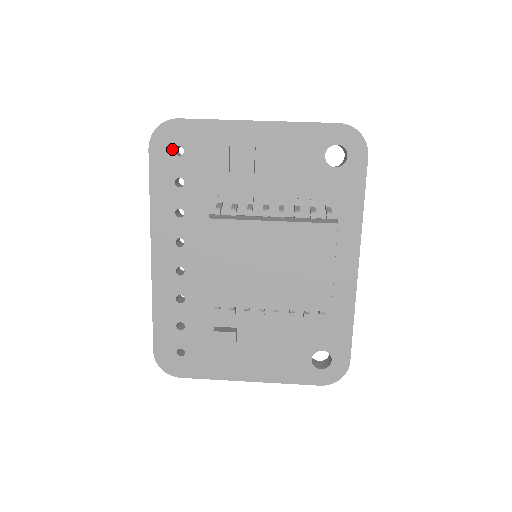
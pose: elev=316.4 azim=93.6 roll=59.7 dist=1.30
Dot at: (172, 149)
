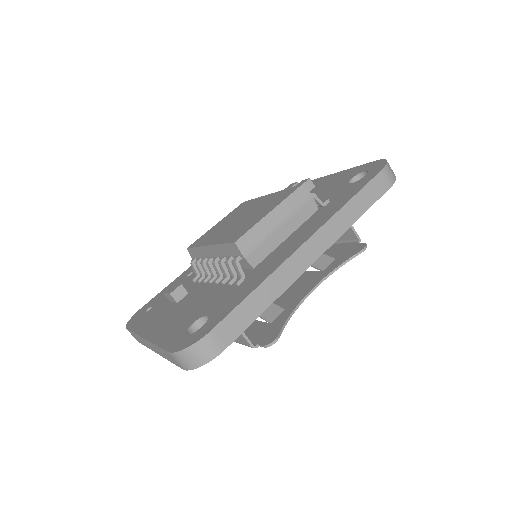
Dot at: occluded
